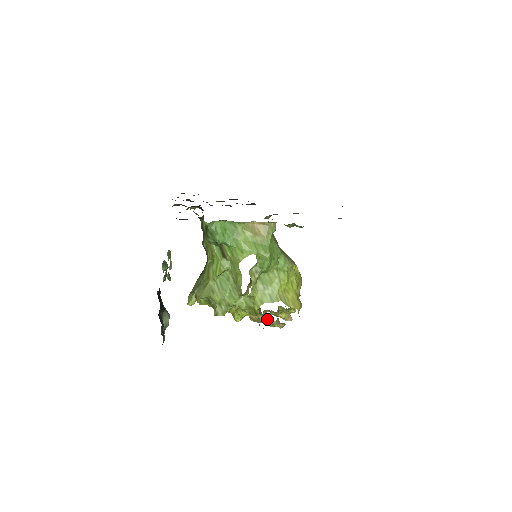
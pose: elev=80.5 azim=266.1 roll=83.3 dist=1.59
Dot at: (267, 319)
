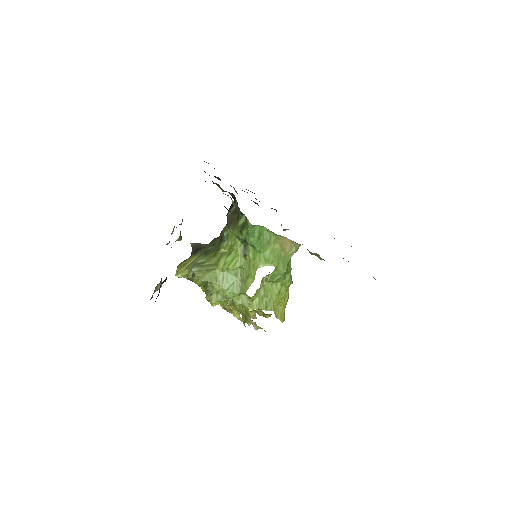
Dot at: occluded
